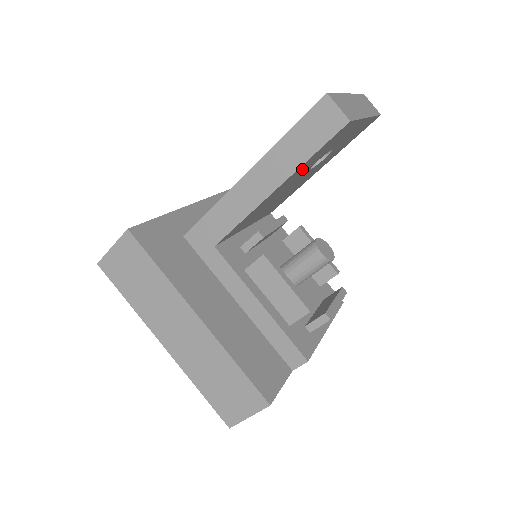
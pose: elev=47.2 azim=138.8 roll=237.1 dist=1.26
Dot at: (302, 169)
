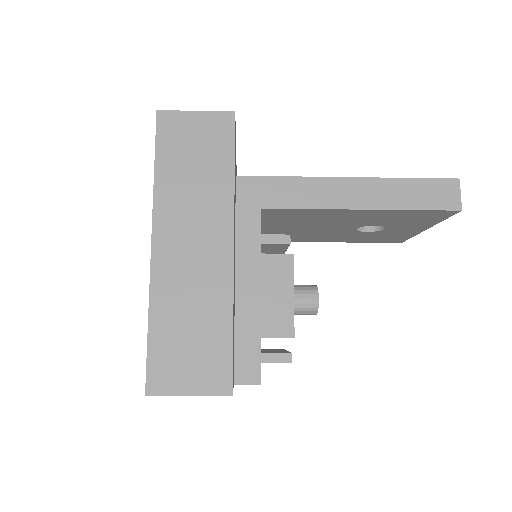
Dot at: (382, 216)
